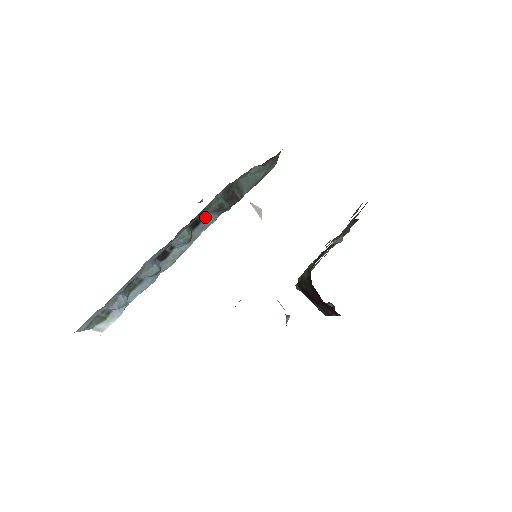
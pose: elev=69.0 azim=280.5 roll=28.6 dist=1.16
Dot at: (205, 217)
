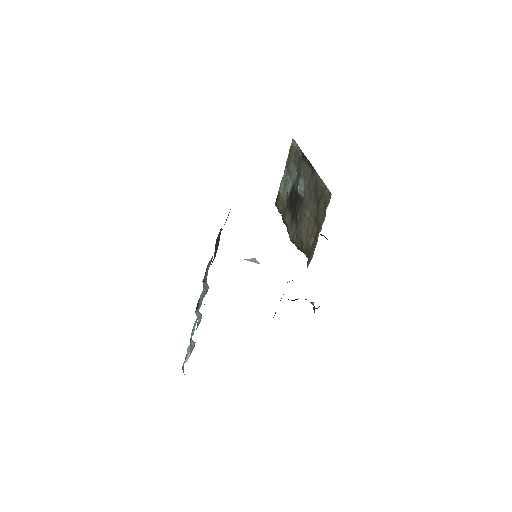
Dot at: (207, 266)
